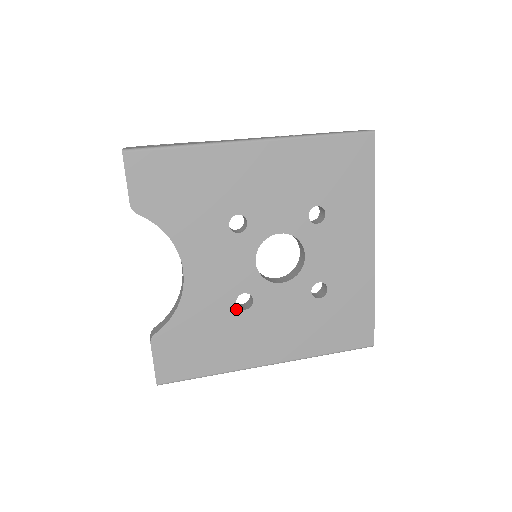
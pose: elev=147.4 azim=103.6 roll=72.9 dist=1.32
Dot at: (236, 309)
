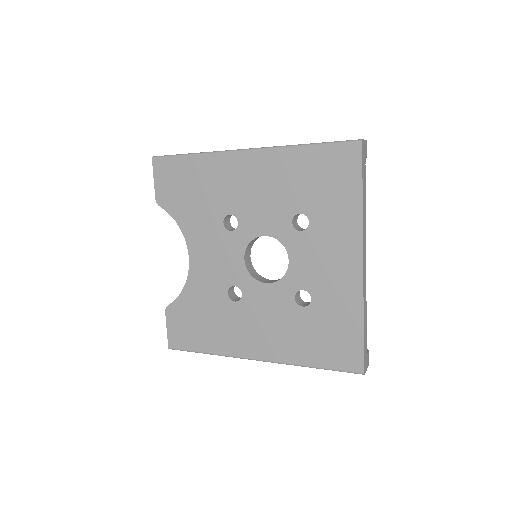
Dot at: (228, 299)
